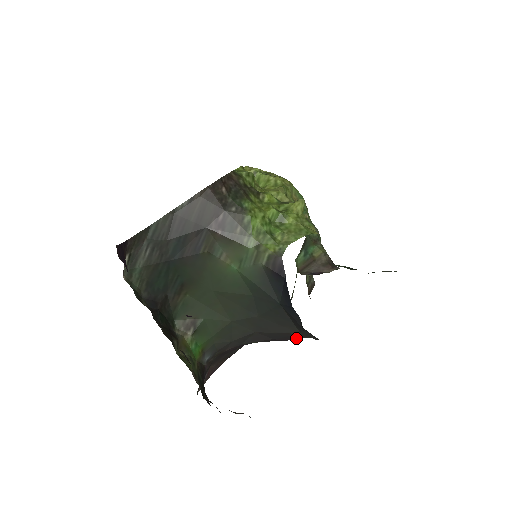
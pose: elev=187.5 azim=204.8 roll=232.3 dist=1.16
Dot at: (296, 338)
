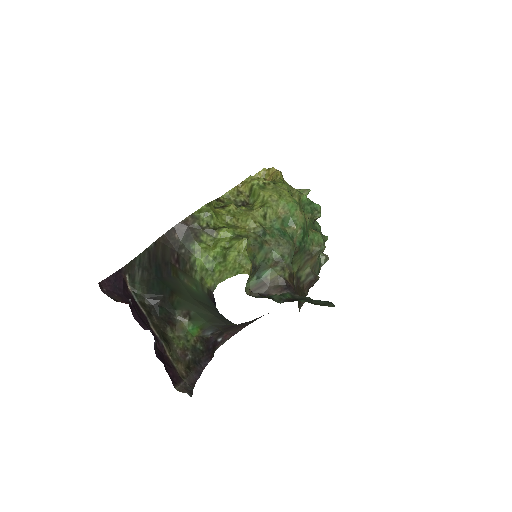
Dot at: occluded
